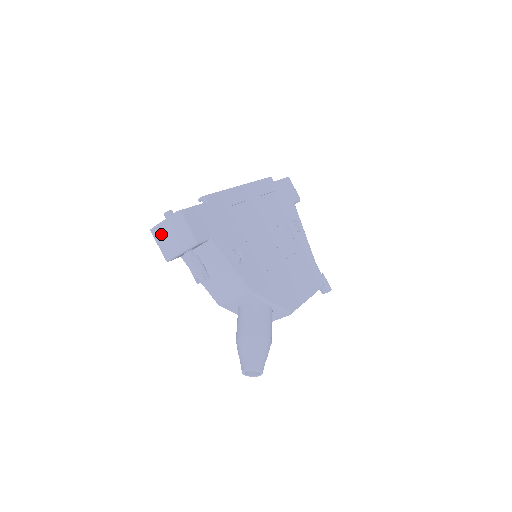
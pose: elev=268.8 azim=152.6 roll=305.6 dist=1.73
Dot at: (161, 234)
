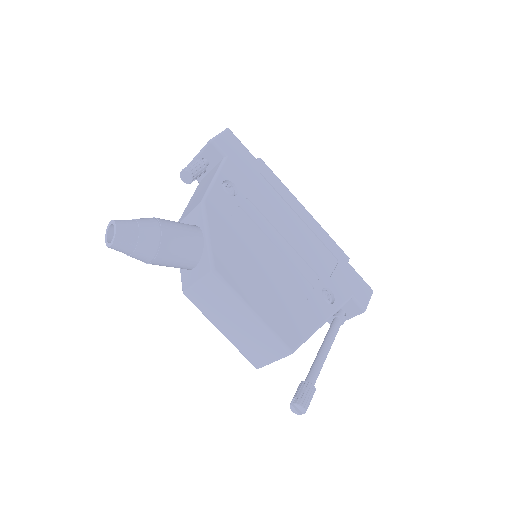
Dot at: occluded
